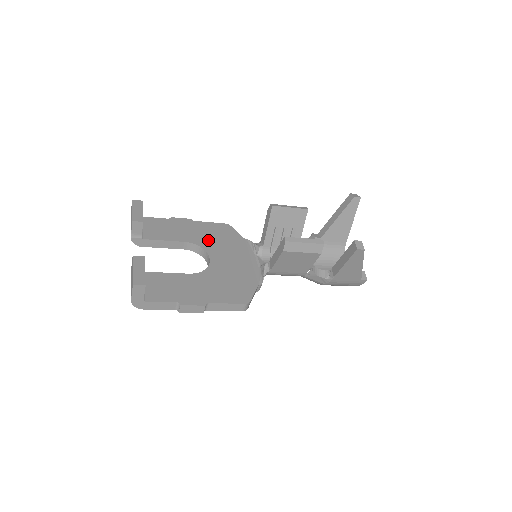
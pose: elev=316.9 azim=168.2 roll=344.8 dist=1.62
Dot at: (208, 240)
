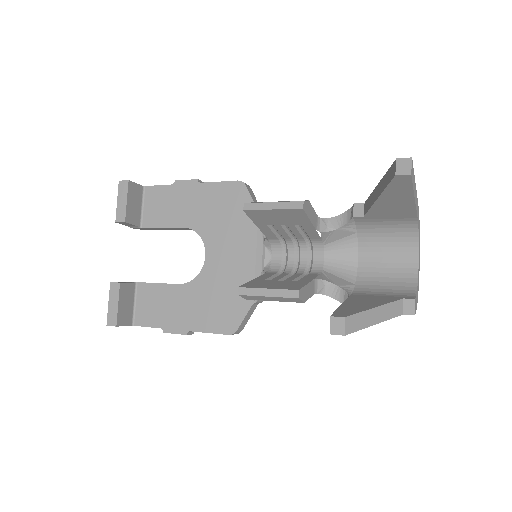
Dot at: (210, 221)
